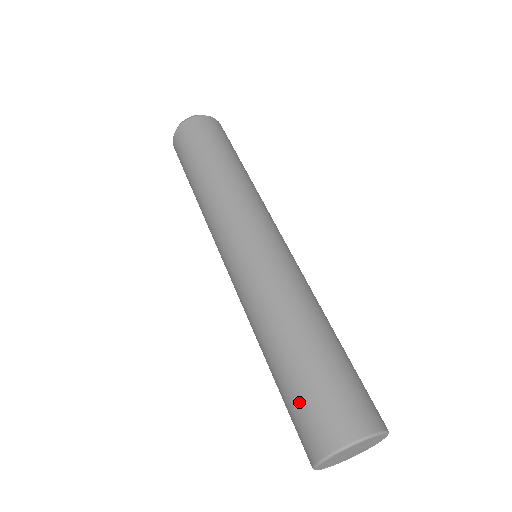
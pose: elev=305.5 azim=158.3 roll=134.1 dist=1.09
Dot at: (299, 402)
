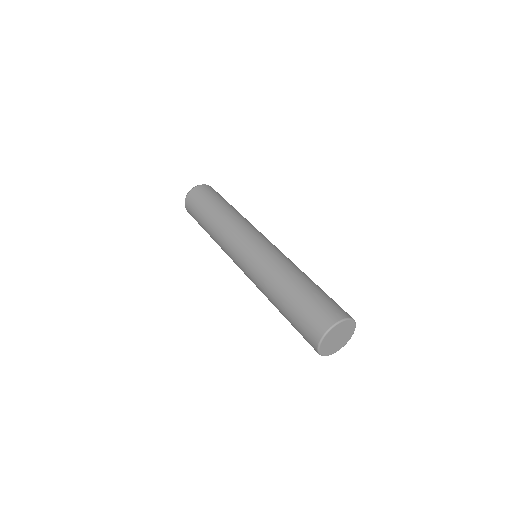
Dot at: (314, 302)
